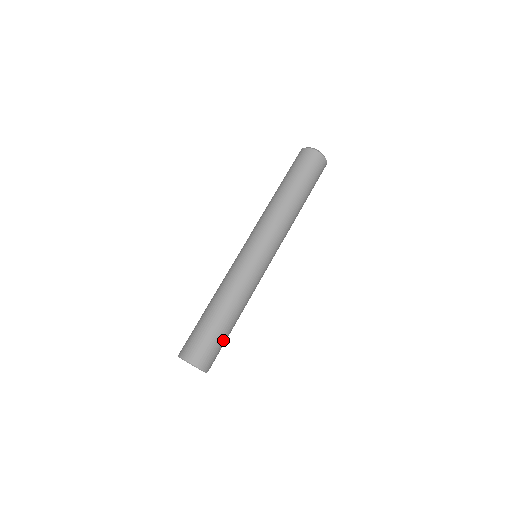
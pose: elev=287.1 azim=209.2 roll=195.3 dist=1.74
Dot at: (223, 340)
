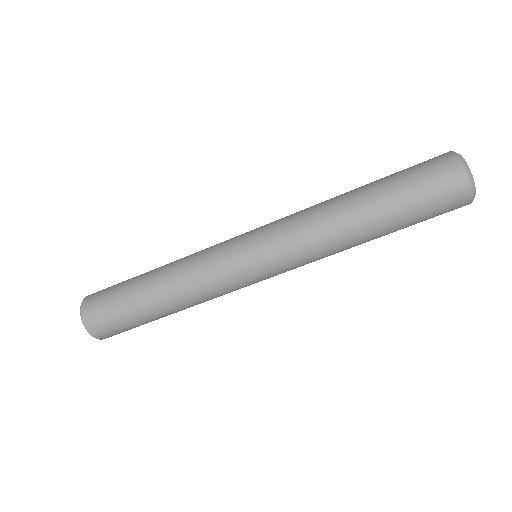
Dot at: (145, 323)
